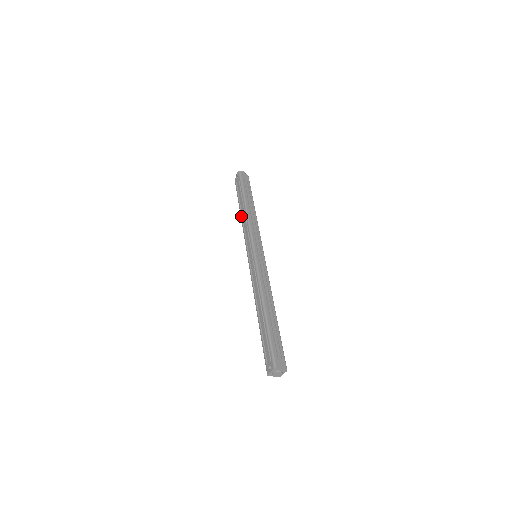
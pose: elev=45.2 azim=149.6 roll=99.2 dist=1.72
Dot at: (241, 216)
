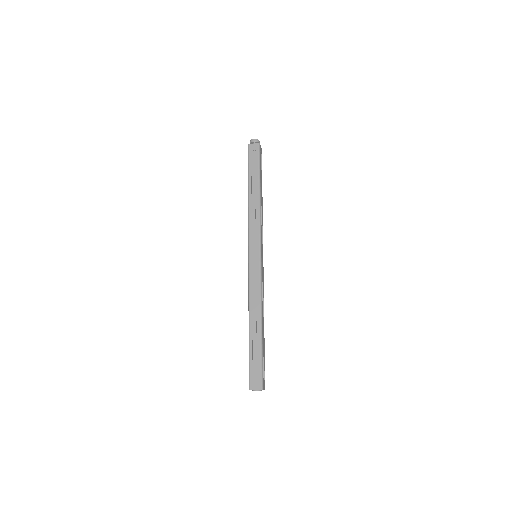
Dot at: occluded
